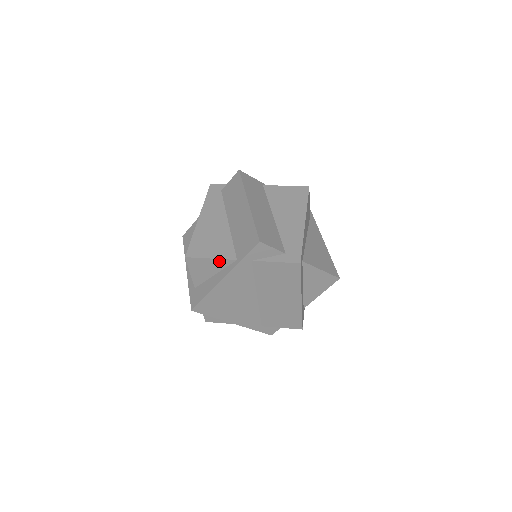
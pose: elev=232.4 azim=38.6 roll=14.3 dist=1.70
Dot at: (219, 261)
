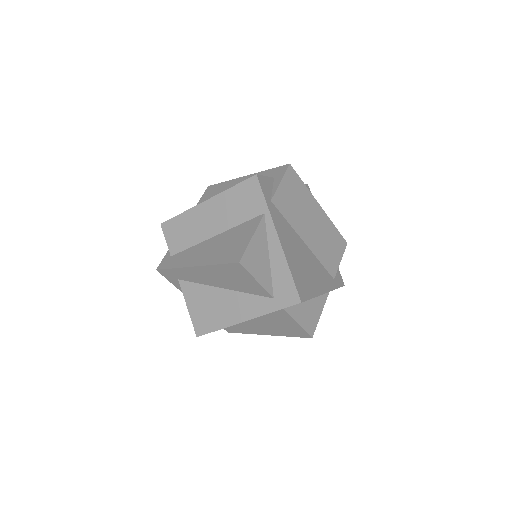
Dot at: (258, 232)
